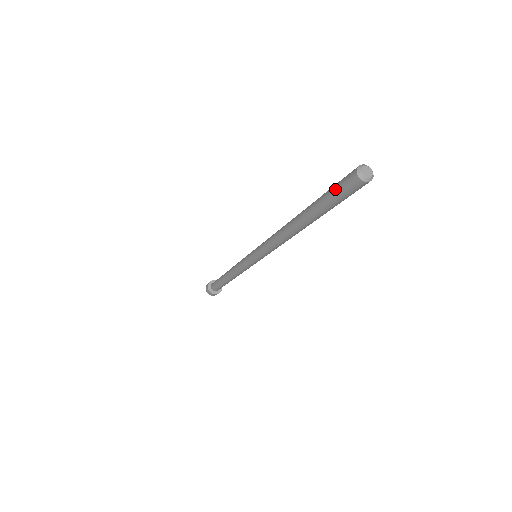
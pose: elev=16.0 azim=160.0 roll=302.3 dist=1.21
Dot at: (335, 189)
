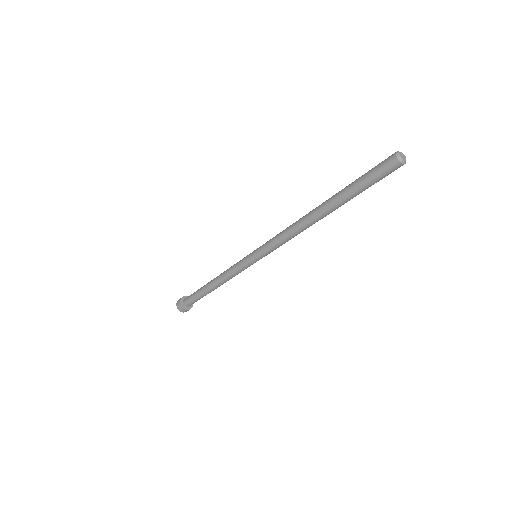
Dot at: (370, 170)
